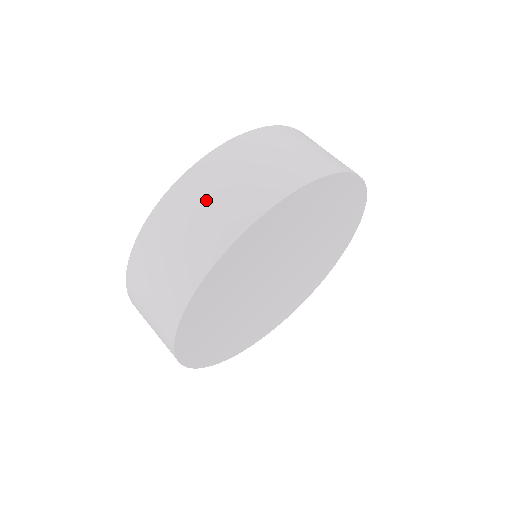
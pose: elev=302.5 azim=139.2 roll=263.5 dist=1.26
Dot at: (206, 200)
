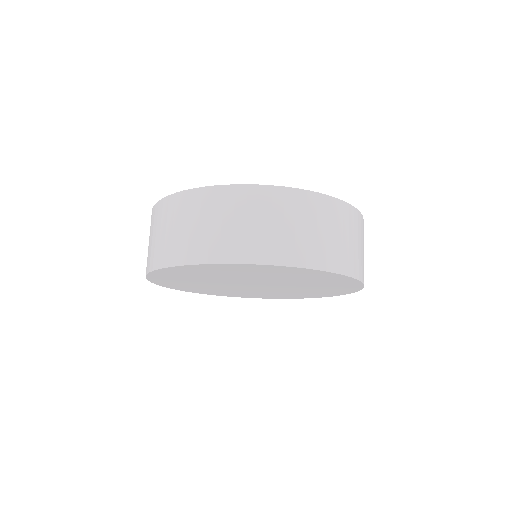
Dot at: (209, 219)
